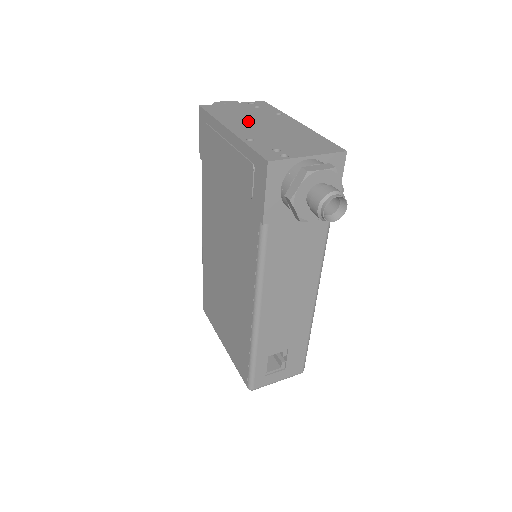
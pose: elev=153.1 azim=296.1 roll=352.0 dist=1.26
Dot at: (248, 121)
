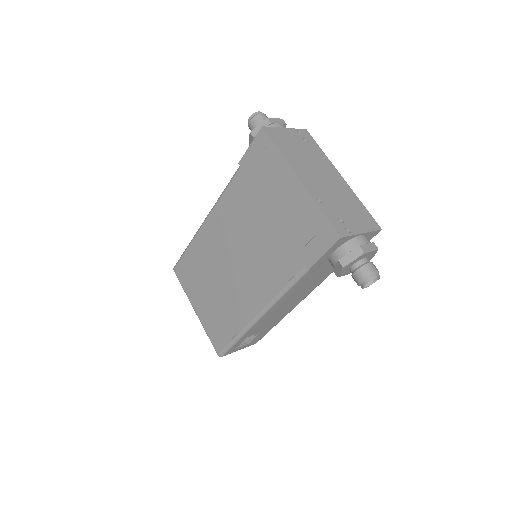
Dot at: (308, 166)
